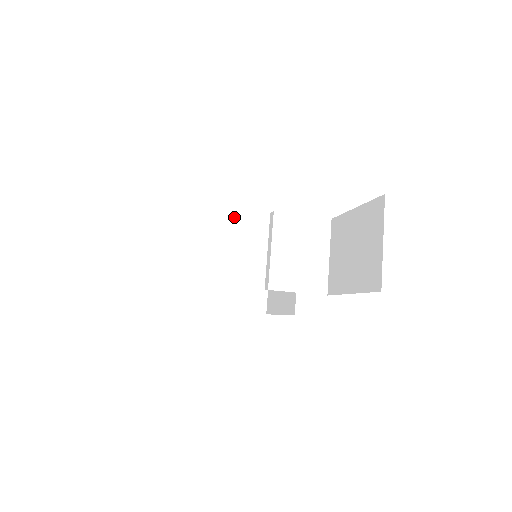
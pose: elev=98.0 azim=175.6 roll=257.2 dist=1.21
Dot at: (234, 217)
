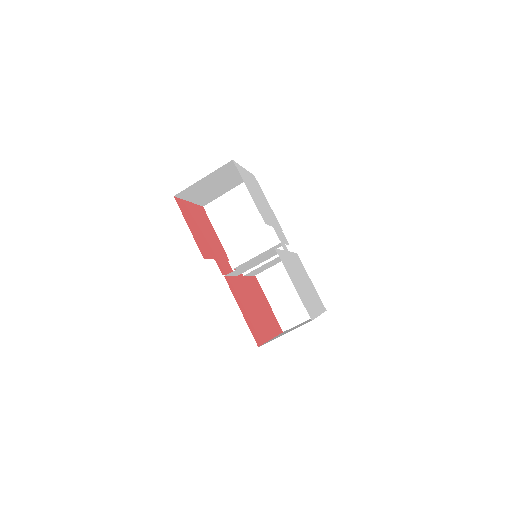
Dot at: (275, 254)
